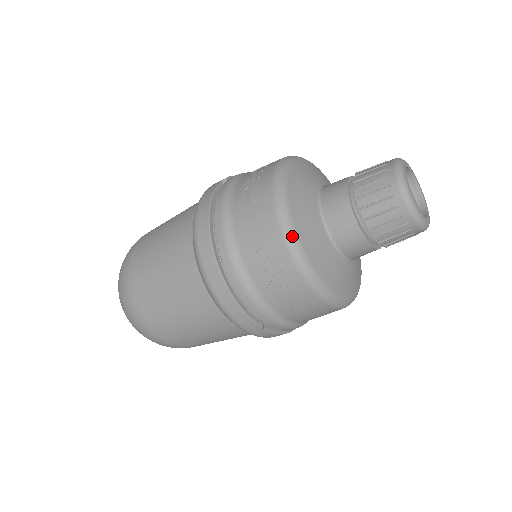
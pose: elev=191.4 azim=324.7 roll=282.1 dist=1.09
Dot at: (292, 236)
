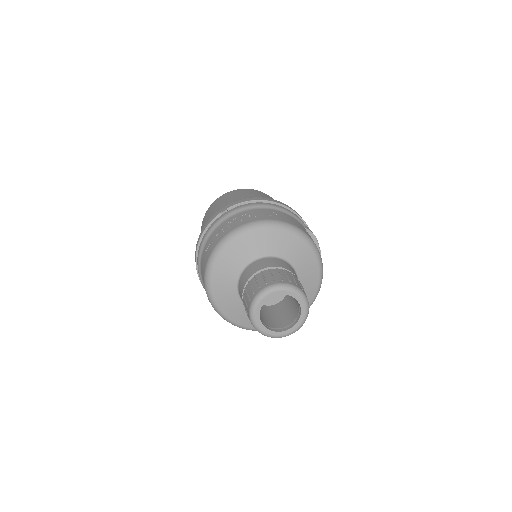
Dot at: (209, 294)
